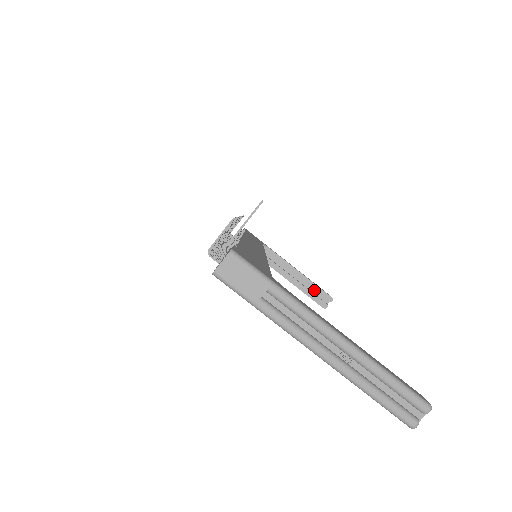
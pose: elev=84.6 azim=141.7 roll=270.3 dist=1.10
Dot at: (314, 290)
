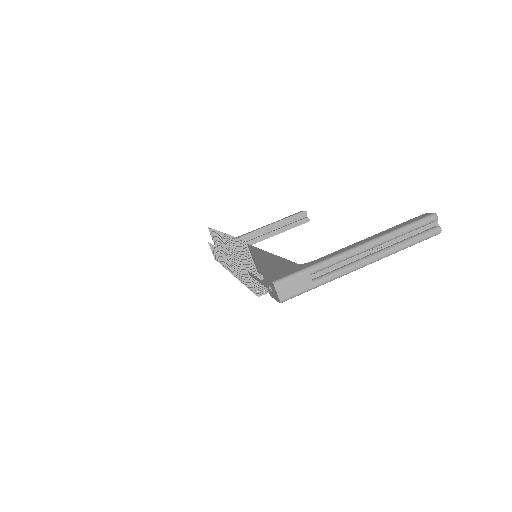
Dot at: (291, 221)
